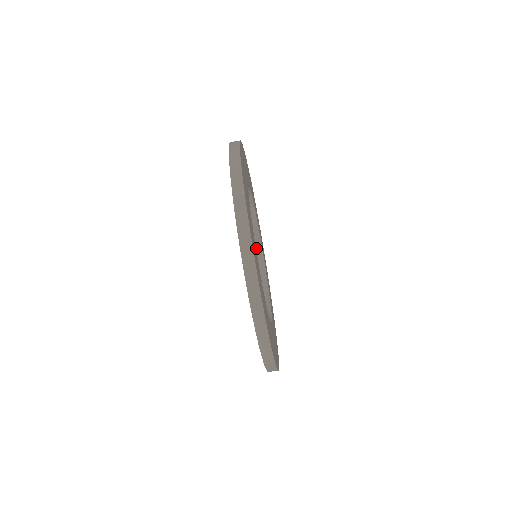
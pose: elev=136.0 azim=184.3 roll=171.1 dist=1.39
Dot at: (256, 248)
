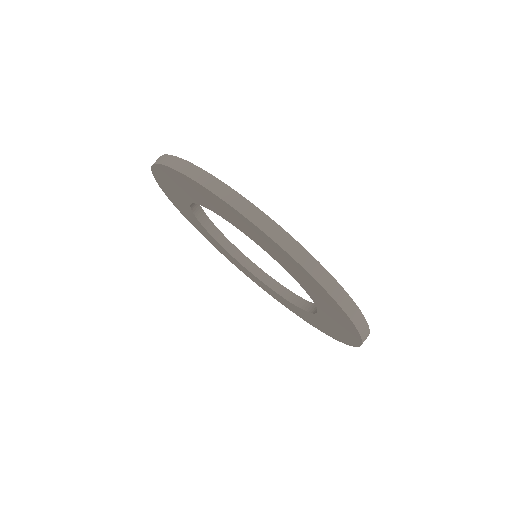
Dot at: (214, 234)
